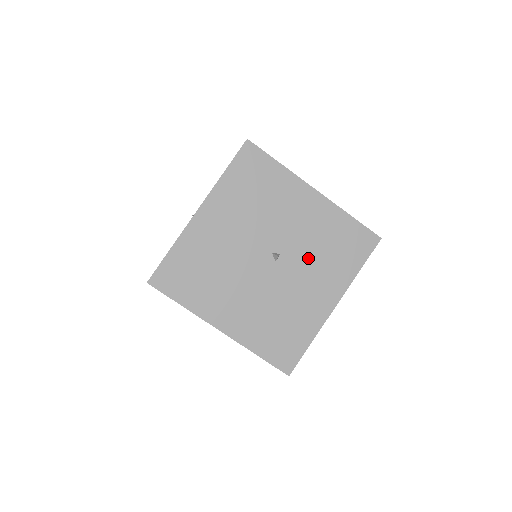
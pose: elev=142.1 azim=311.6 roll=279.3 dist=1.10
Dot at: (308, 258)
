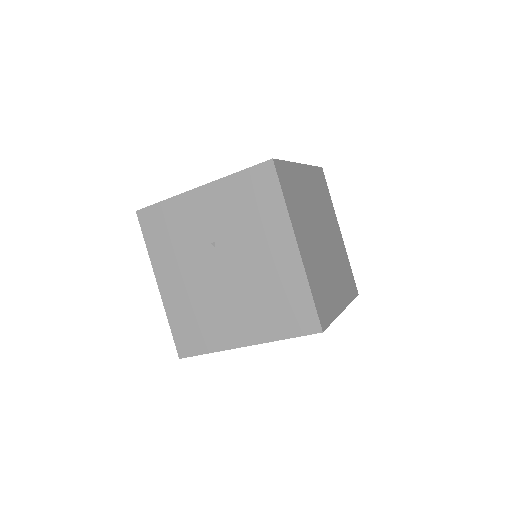
Dot at: occluded
